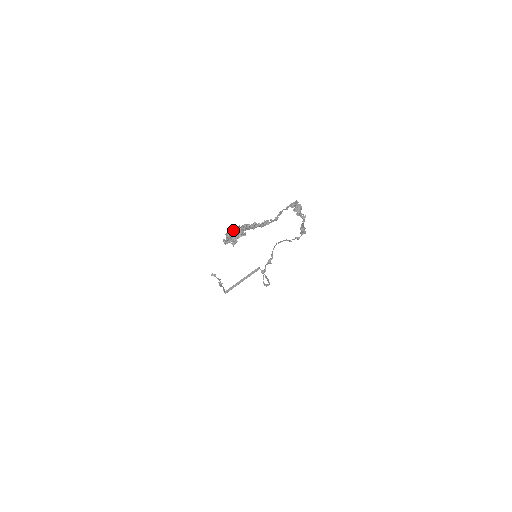
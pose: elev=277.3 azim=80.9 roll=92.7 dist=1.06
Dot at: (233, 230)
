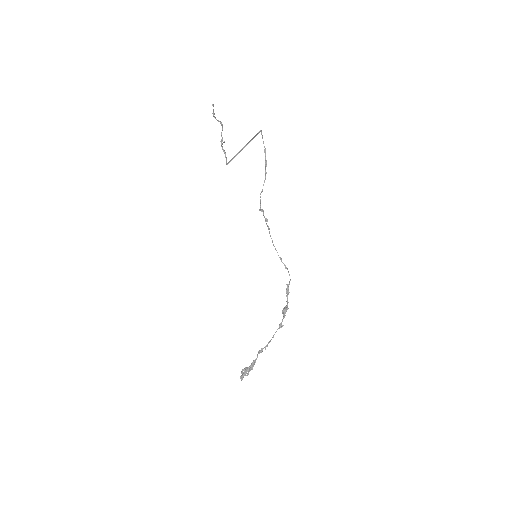
Dot at: (244, 374)
